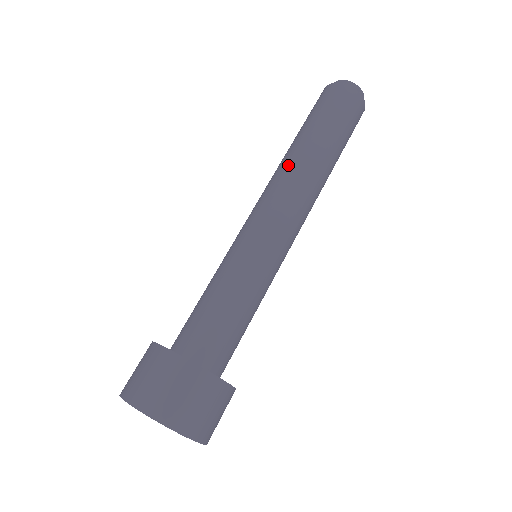
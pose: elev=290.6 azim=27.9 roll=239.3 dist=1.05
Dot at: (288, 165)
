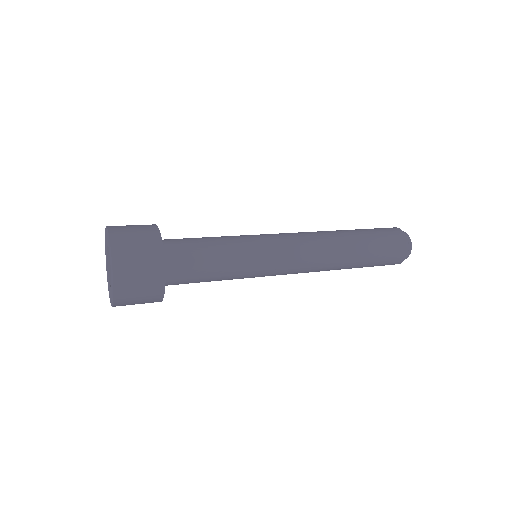
Dot at: occluded
